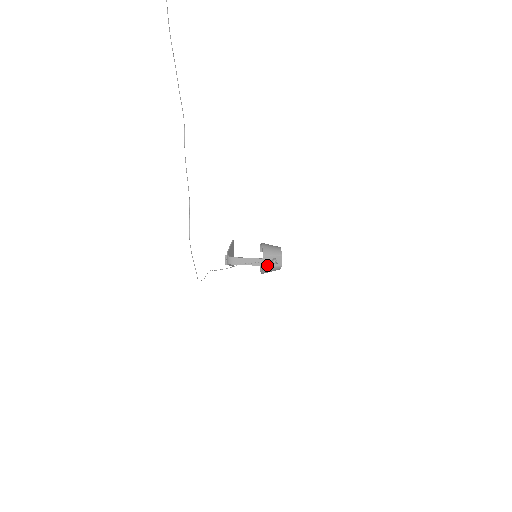
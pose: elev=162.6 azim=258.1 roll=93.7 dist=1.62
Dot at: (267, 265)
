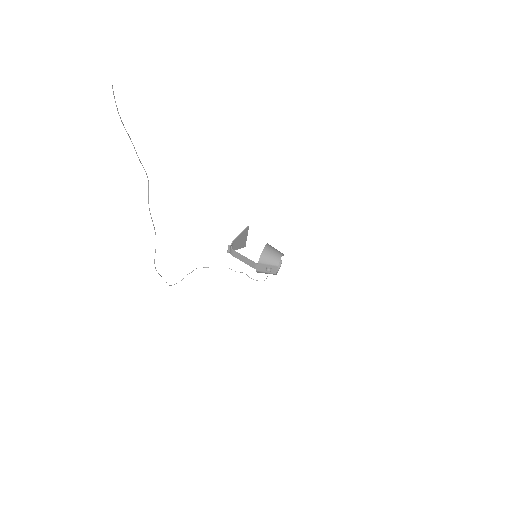
Dot at: (251, 278)
